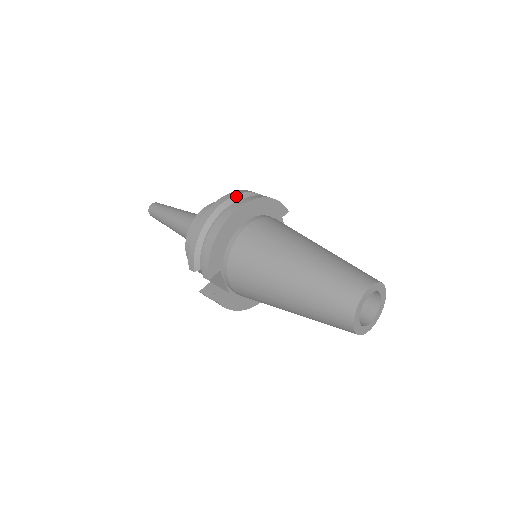
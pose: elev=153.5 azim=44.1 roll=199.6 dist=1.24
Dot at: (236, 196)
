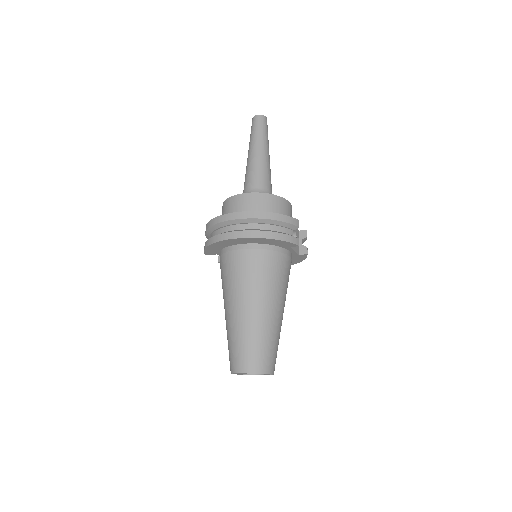
Dot at: (249, 219)
